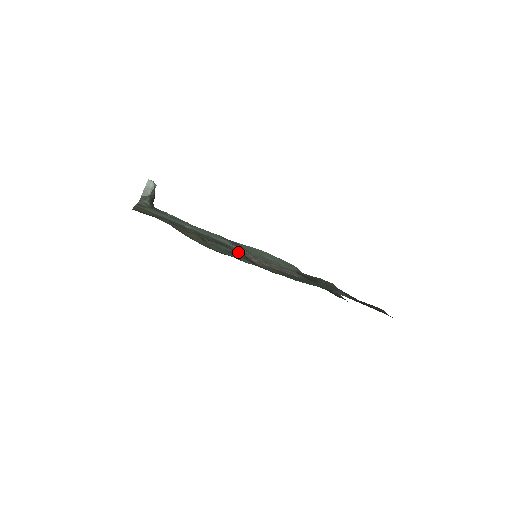
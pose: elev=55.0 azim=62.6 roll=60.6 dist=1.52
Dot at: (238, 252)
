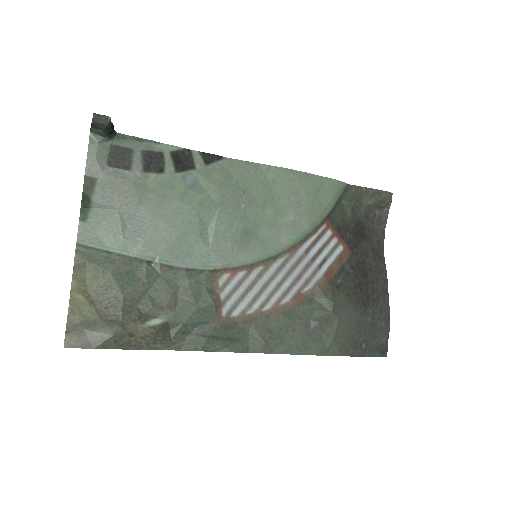
Dot at: (212, 321)
